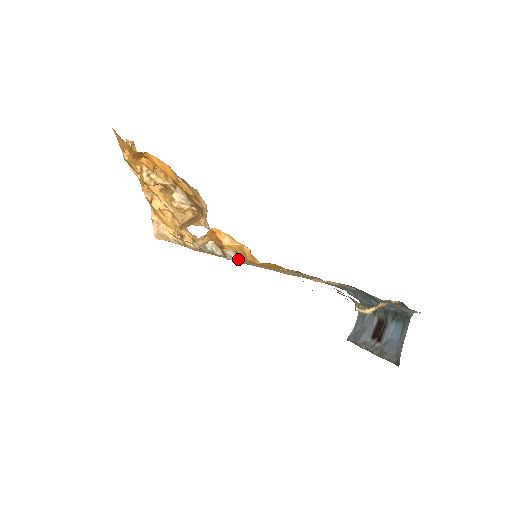
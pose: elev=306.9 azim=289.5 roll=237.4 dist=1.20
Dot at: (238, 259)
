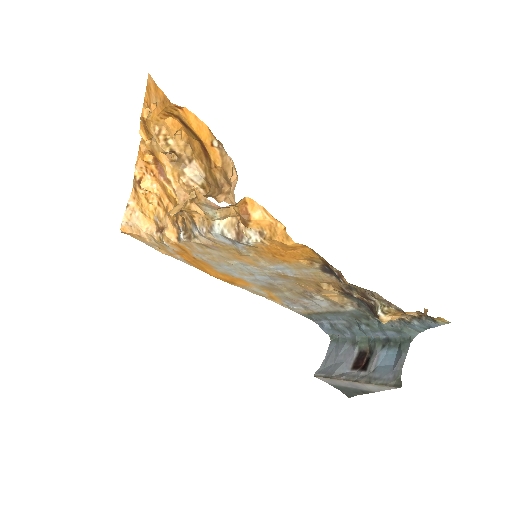
Dot at: (257, 242)
